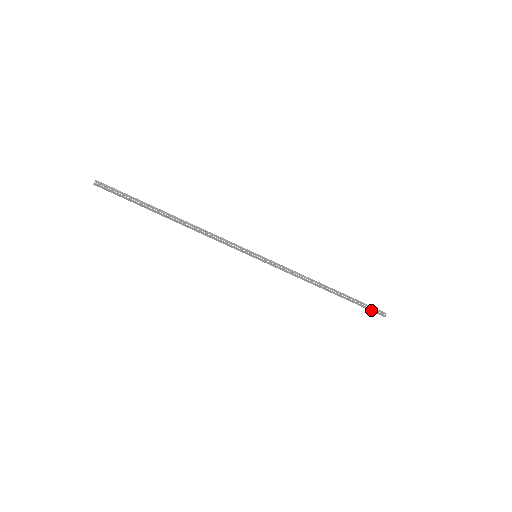
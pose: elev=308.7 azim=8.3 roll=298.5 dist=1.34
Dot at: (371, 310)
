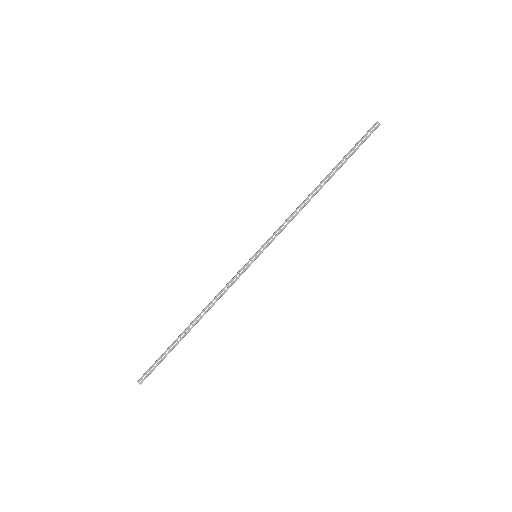
Dot at: occluded
